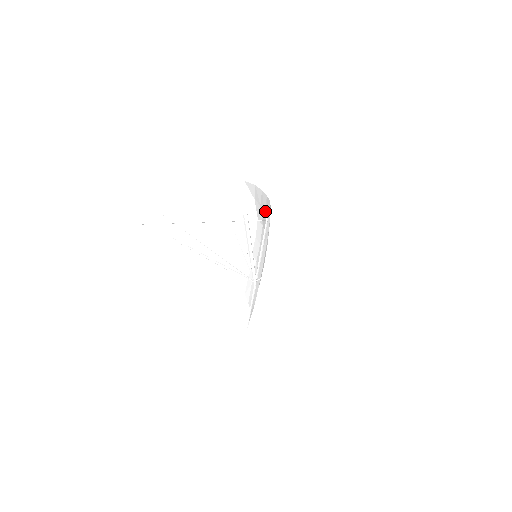
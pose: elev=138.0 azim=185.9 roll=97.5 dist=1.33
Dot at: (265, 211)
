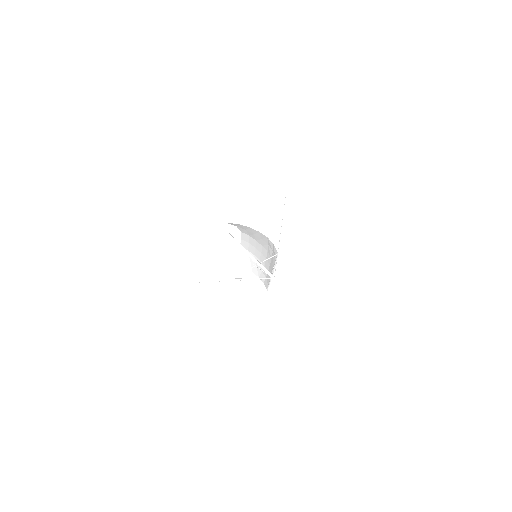
Dot at: (256, 235)
